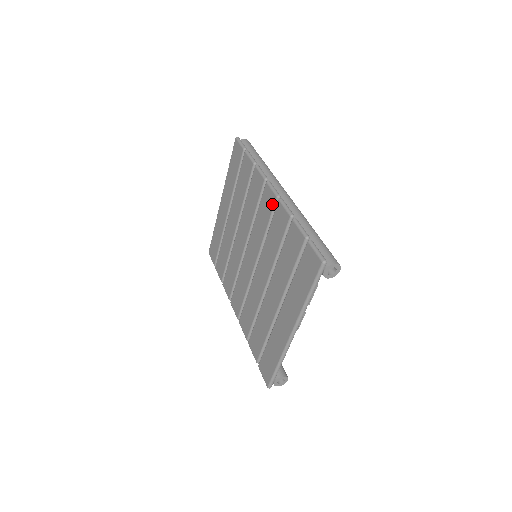
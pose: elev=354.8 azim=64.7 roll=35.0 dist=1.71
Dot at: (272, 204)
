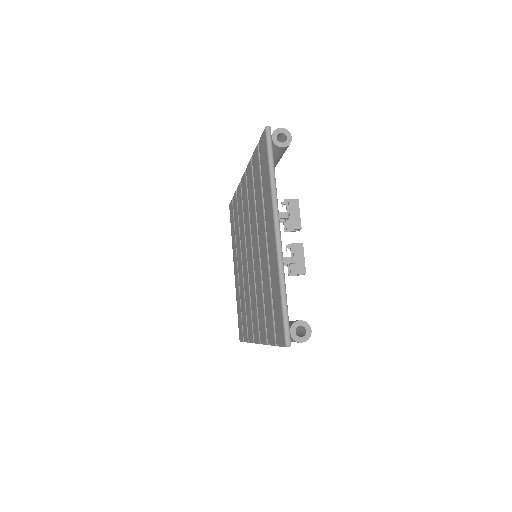
Dot at: (245, 182)
